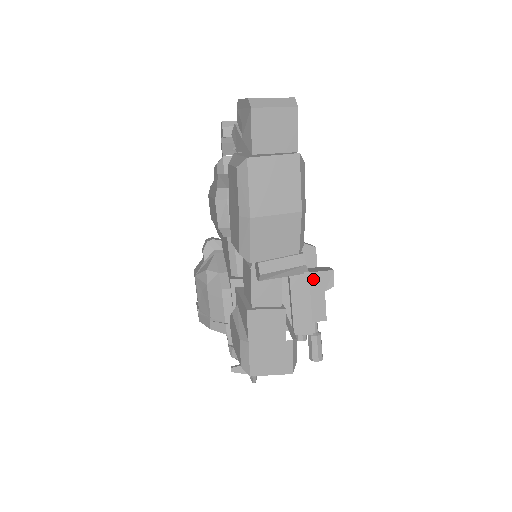
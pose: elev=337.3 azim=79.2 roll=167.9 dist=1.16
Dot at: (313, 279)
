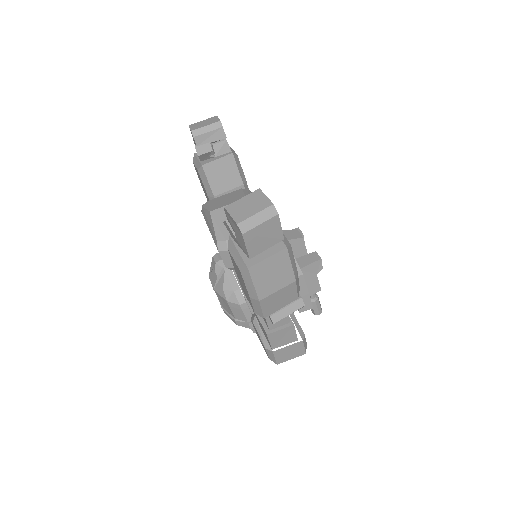
Dot at: (306, 270)
